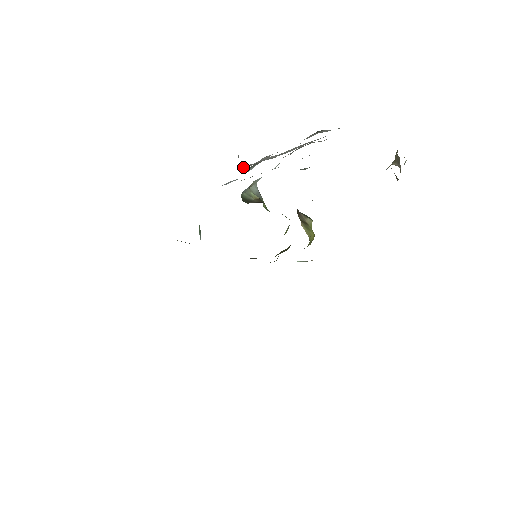
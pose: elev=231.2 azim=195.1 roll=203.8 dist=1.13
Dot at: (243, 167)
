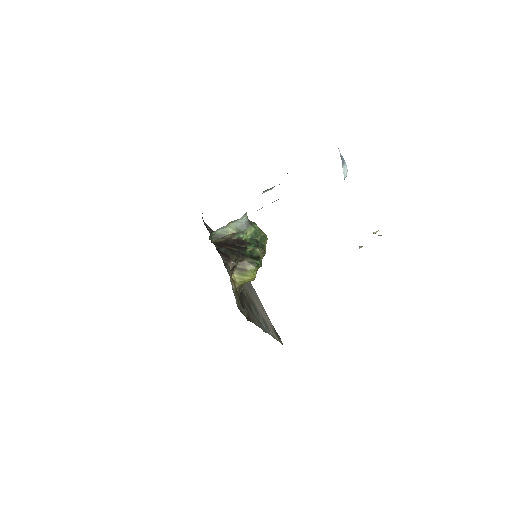
Dot at: occluded
